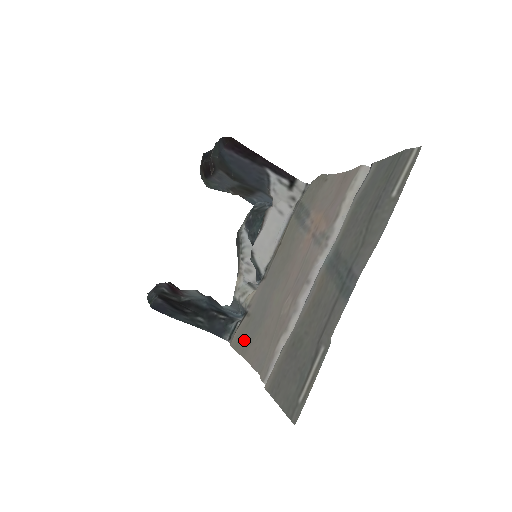
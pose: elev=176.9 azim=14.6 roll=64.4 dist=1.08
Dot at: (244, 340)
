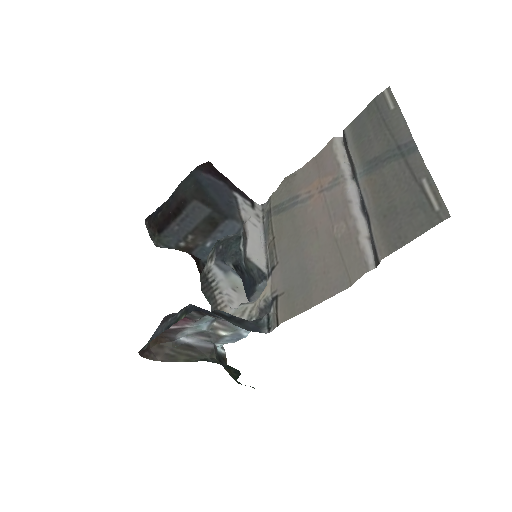
Dot at: (298, 302)
